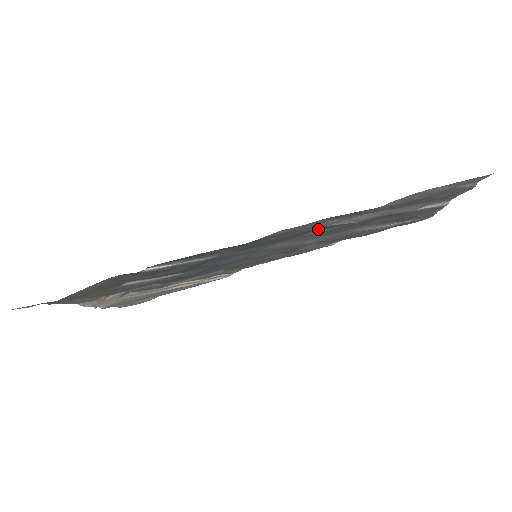
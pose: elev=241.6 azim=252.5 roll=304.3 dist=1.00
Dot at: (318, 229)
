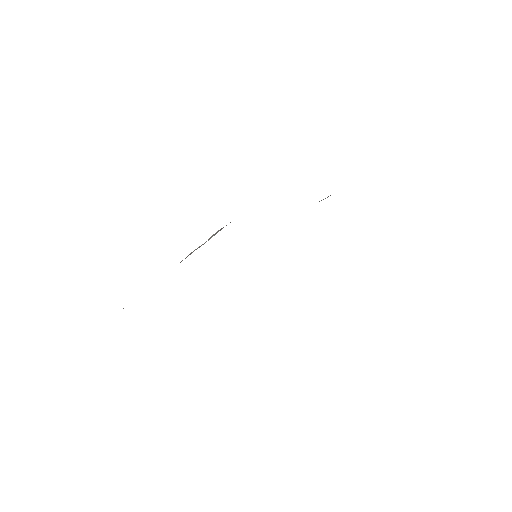
Dot at: occluded
